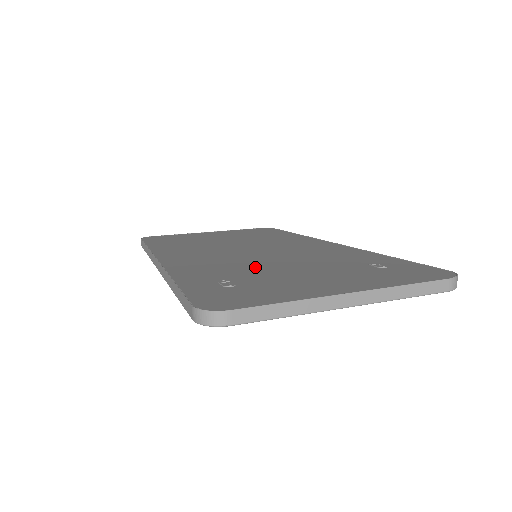
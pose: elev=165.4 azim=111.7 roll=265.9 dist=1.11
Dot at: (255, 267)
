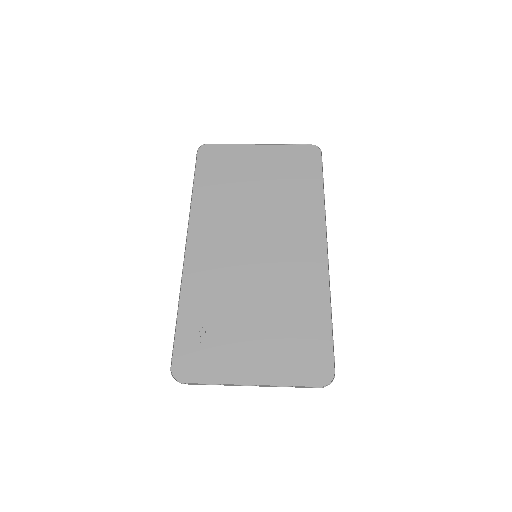
Dot at: (233, 303)
